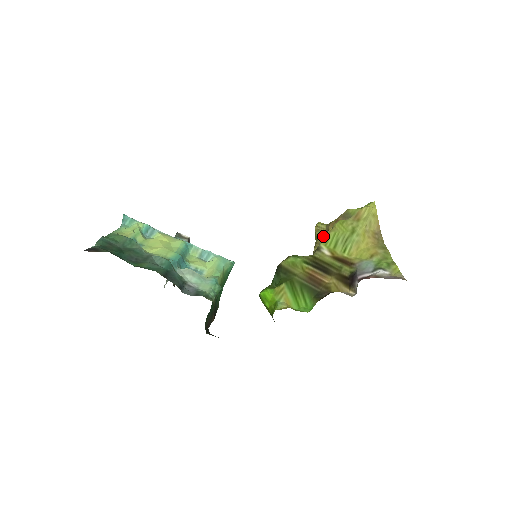
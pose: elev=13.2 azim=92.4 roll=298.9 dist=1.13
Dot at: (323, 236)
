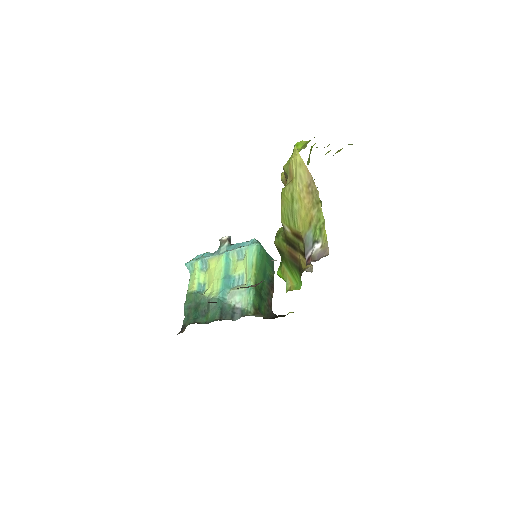
Dot at: occluded
